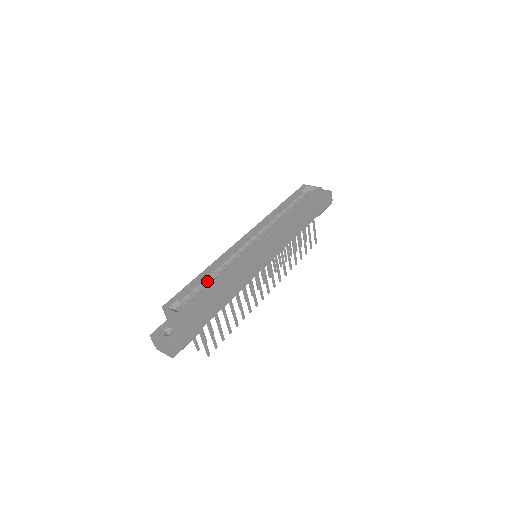
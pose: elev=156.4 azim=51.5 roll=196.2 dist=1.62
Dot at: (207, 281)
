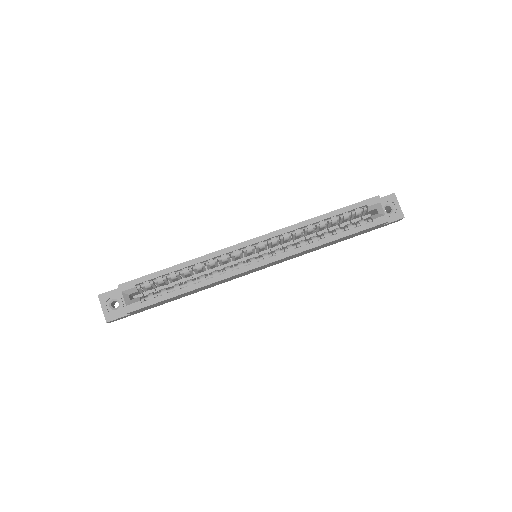
Dot at: (182, 271)
